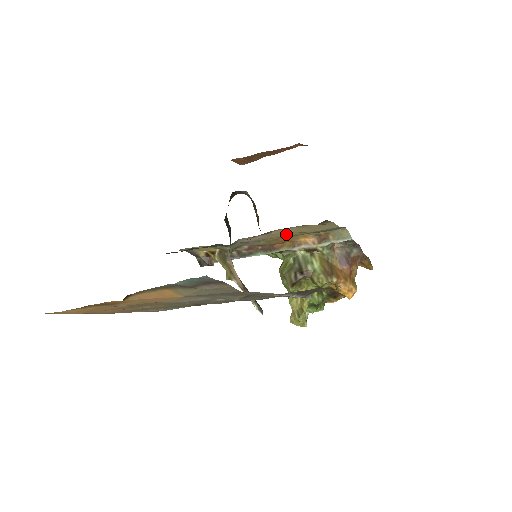
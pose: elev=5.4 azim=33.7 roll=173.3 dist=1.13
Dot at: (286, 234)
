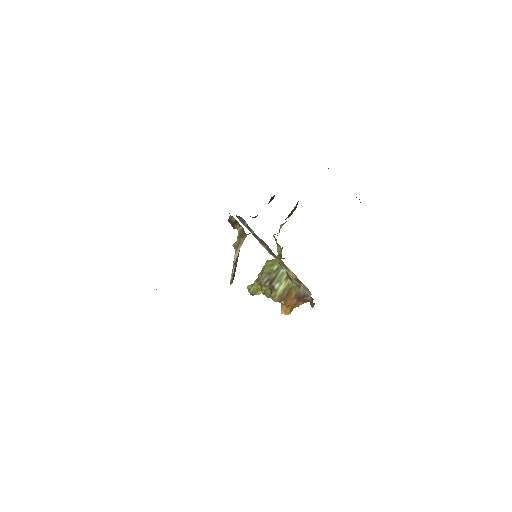
Dot at: occluded
